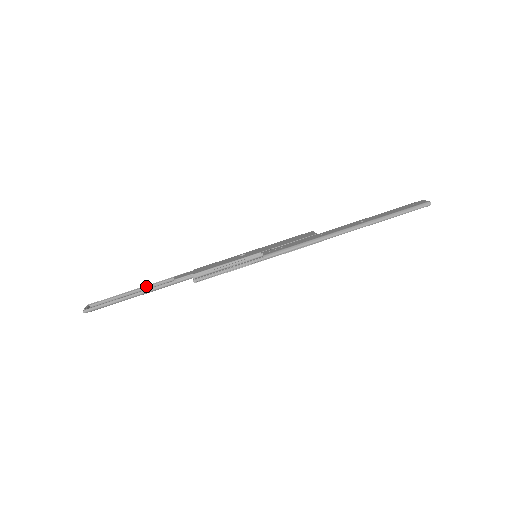
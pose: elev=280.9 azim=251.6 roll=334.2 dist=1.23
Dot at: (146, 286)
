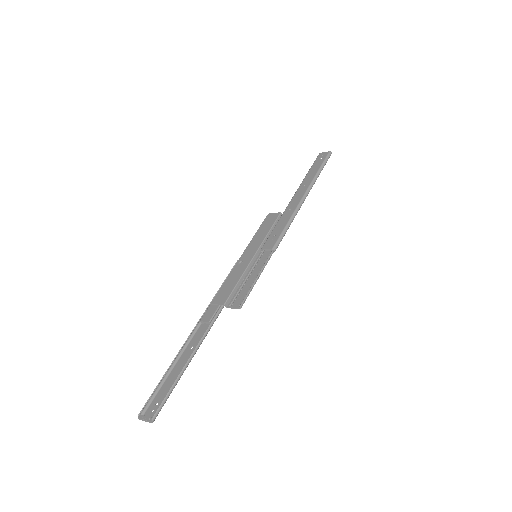
Dot at: (180, 350)
